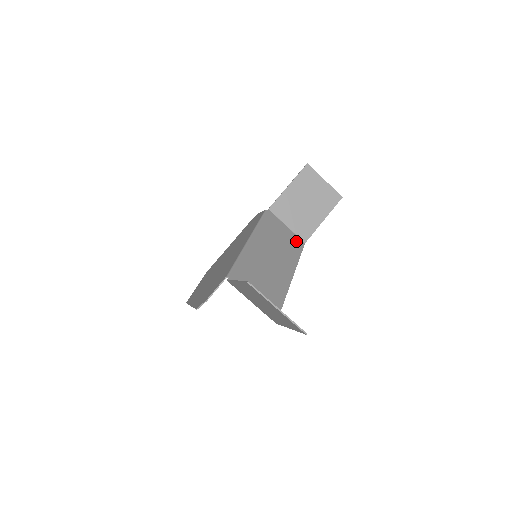
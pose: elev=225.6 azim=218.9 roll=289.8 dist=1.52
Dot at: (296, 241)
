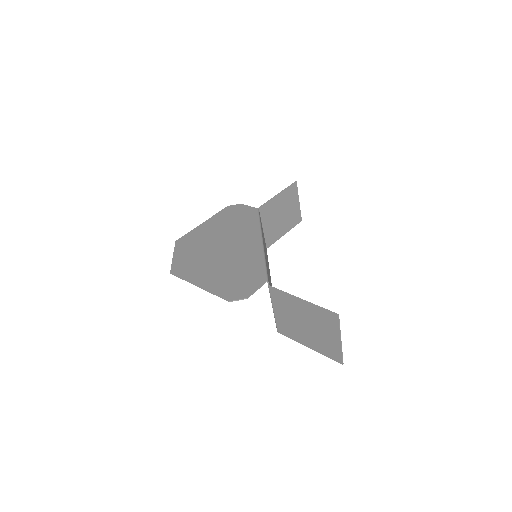
Dot at: occluded
